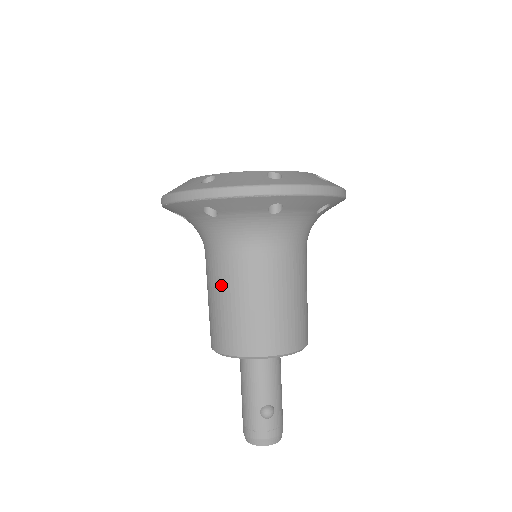
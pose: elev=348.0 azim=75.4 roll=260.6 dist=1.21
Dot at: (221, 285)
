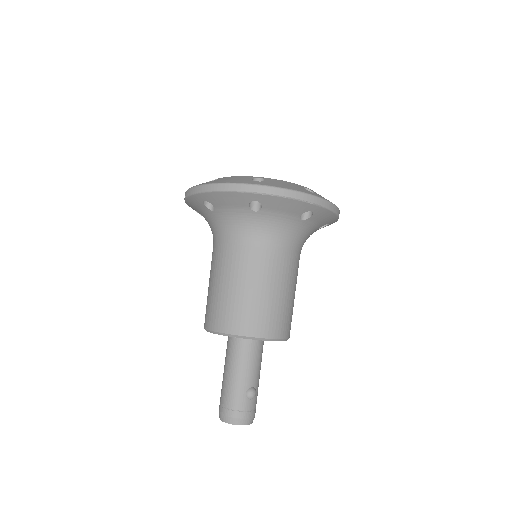
Dot at: (241, 272)
